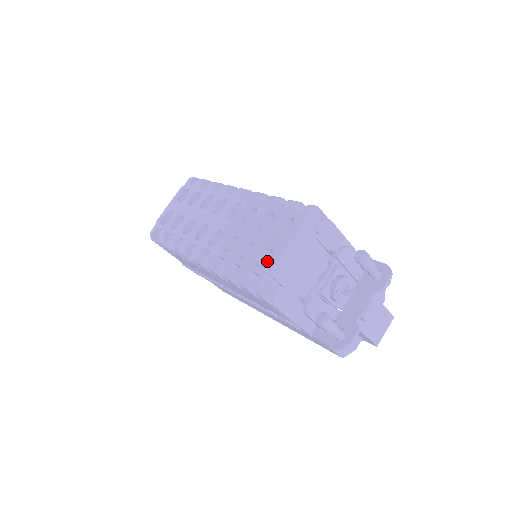
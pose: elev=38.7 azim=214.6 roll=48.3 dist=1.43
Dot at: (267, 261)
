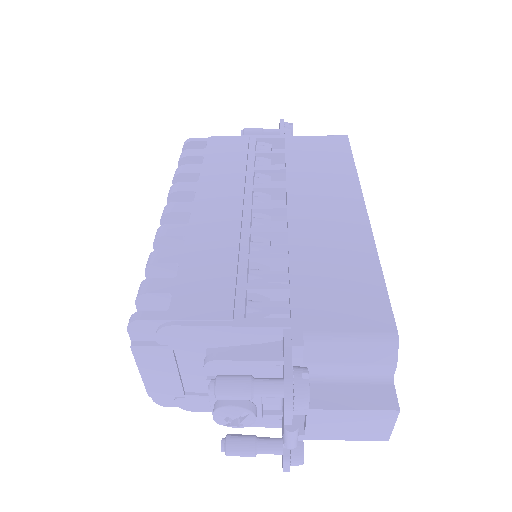
Dot at: occluded
